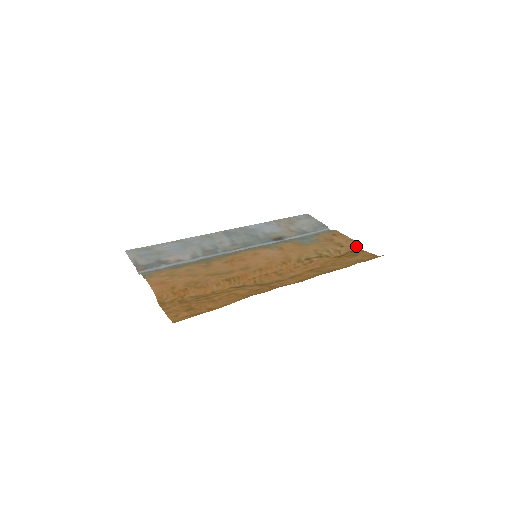
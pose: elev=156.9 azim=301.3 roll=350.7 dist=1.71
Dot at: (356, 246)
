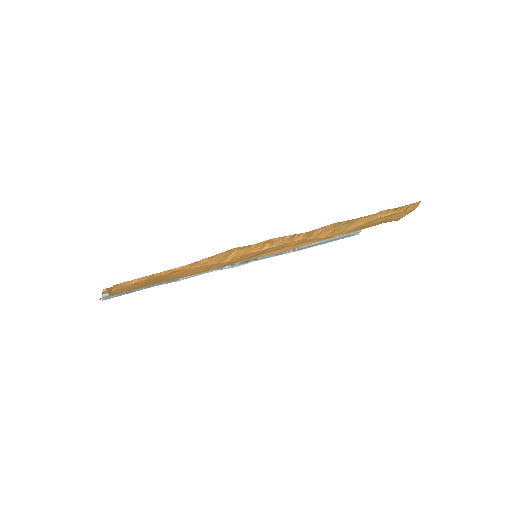
Dot at: occluded
